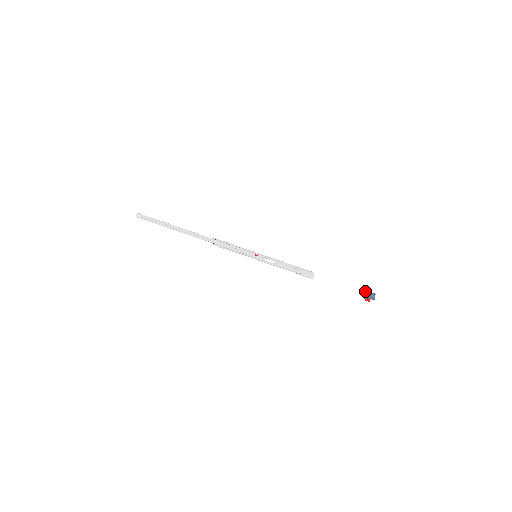
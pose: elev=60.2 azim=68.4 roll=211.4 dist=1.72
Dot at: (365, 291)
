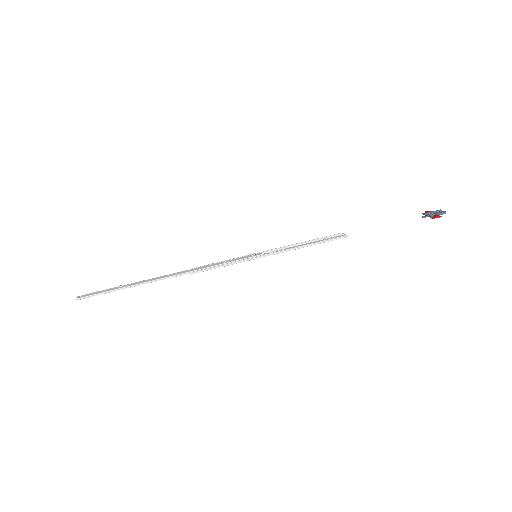
Dot at: (425, 214)
